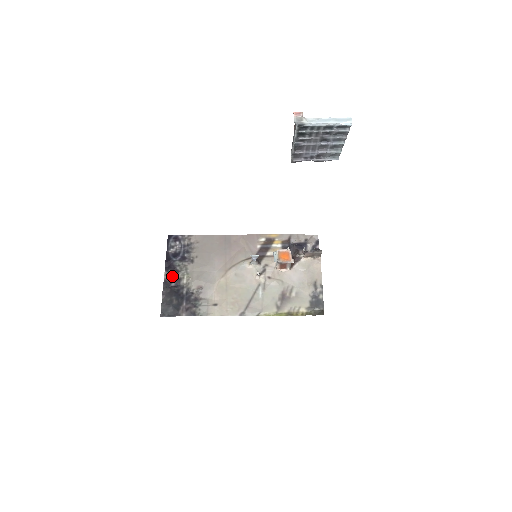
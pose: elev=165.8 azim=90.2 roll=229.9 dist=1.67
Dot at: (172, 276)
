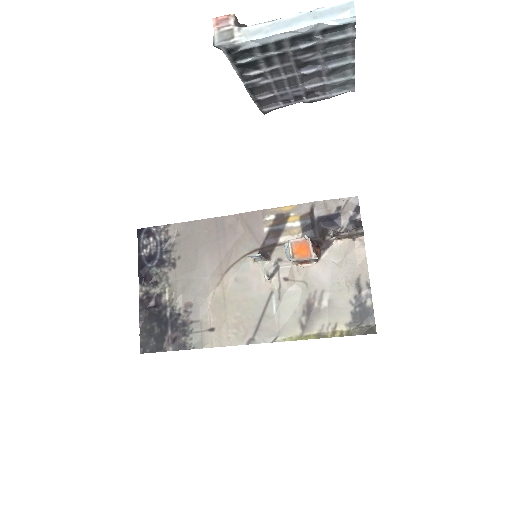
Dot at: (149, 291)
